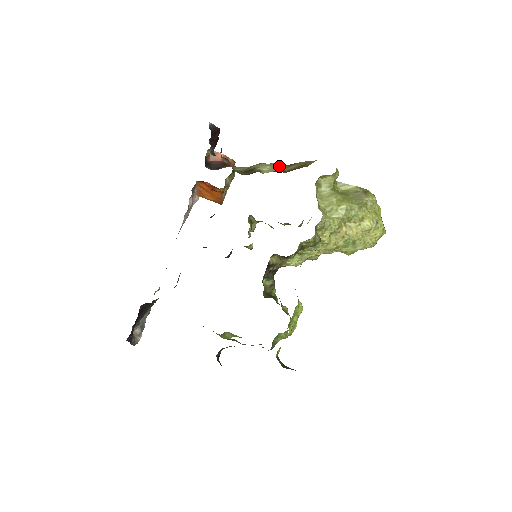
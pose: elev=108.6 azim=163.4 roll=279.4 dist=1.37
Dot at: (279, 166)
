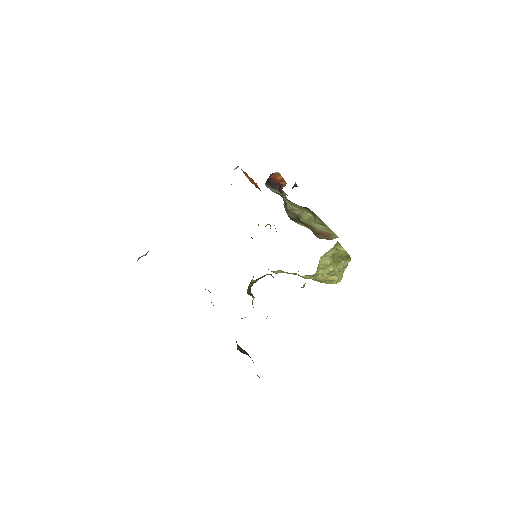
Dot at: (314, 219)
